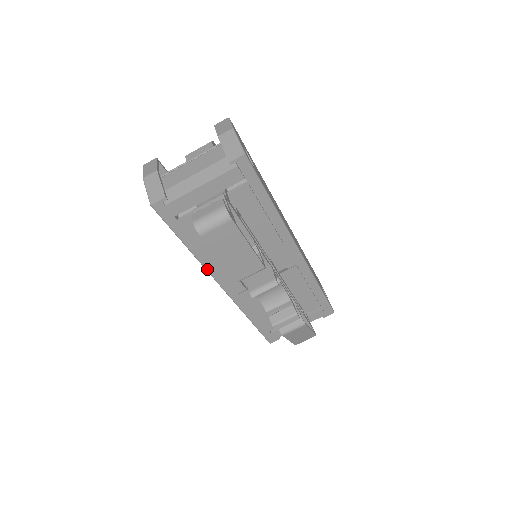
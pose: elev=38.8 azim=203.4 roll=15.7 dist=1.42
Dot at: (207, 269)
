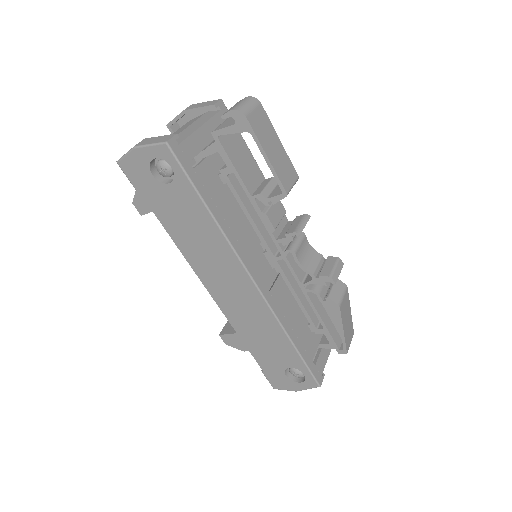
Dot at: (234, 247)
